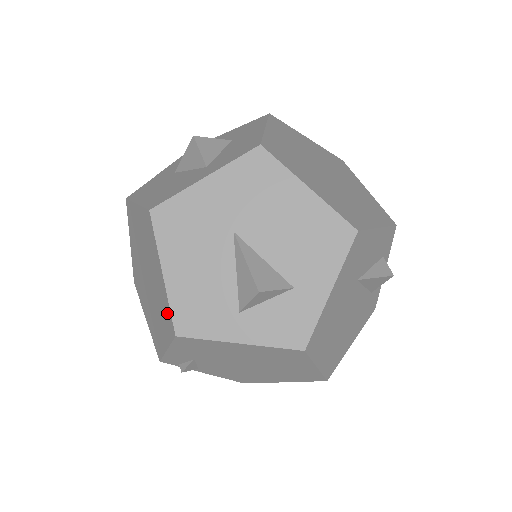
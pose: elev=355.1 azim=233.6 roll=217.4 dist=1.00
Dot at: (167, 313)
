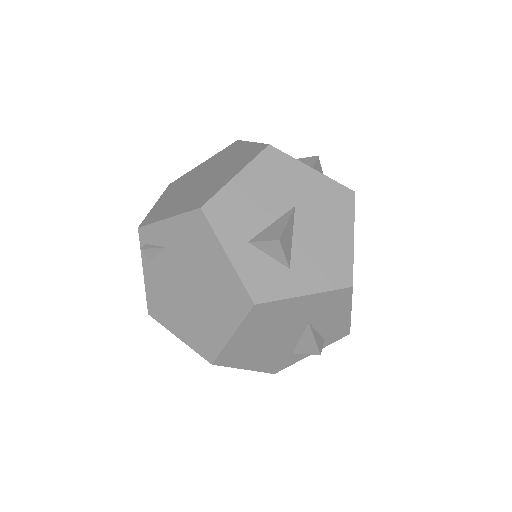
Dot at: (207, 195)
